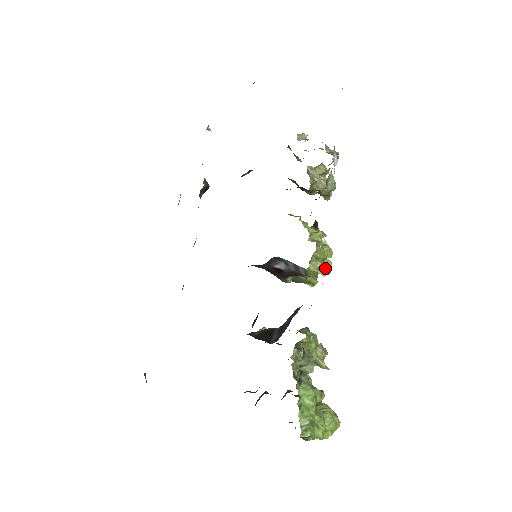
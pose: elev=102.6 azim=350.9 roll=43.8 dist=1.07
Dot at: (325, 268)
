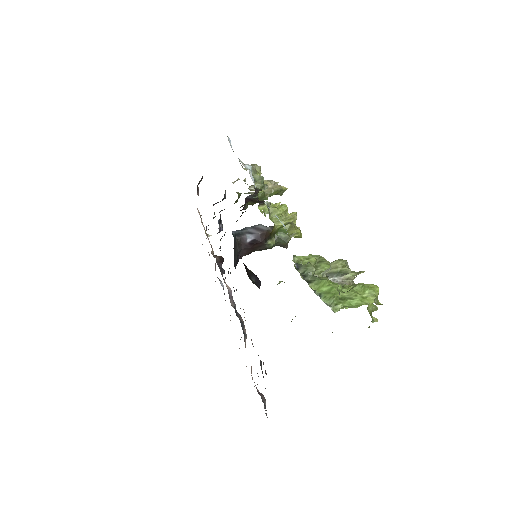
Dot at: (290, 217)
